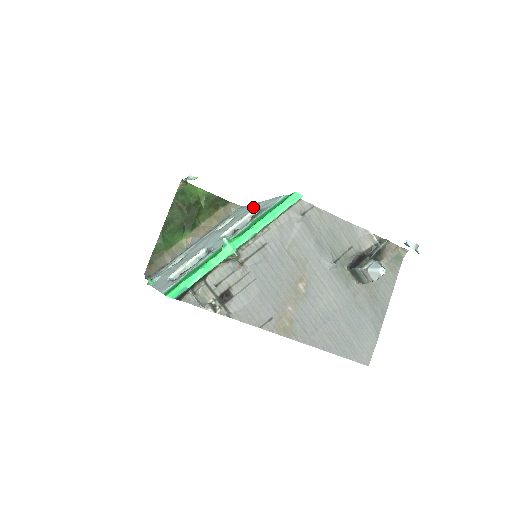
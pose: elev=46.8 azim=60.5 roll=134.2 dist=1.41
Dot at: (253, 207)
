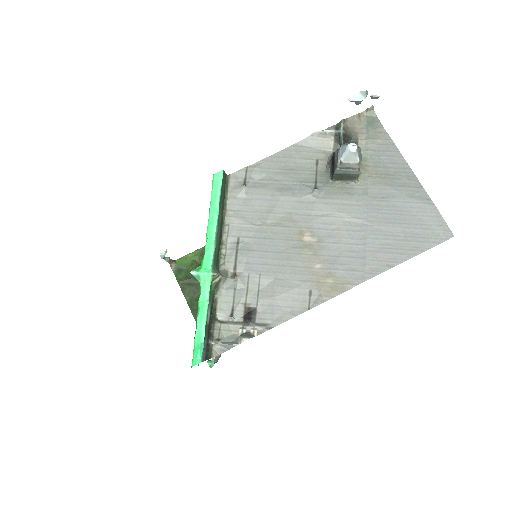
Dot at: occluded
